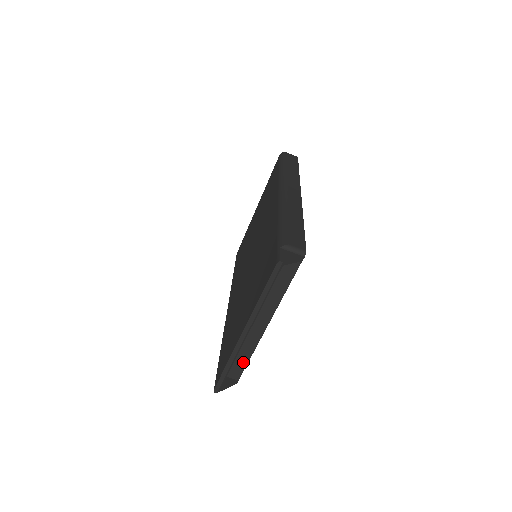
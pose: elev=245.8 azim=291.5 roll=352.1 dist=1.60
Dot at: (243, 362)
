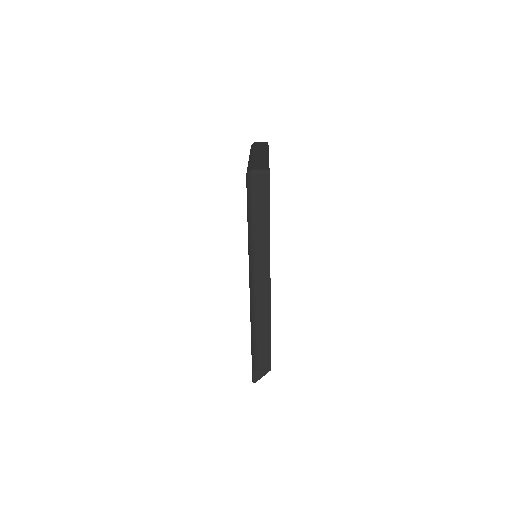
Dot at: occluded
